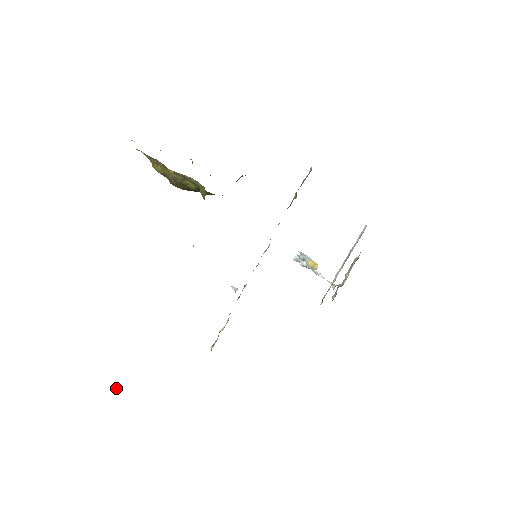
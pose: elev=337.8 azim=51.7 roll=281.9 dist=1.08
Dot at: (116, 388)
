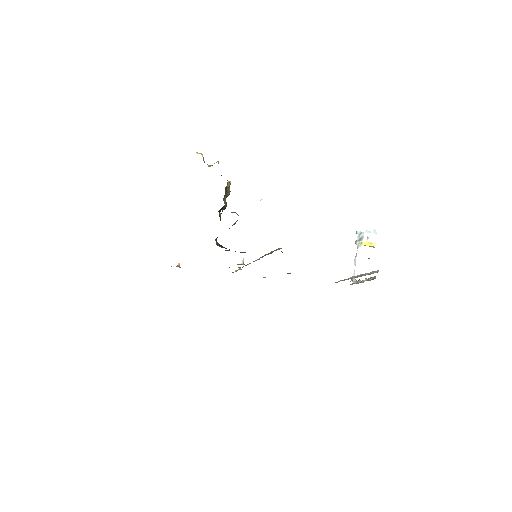
Dot at: (178, 263)
